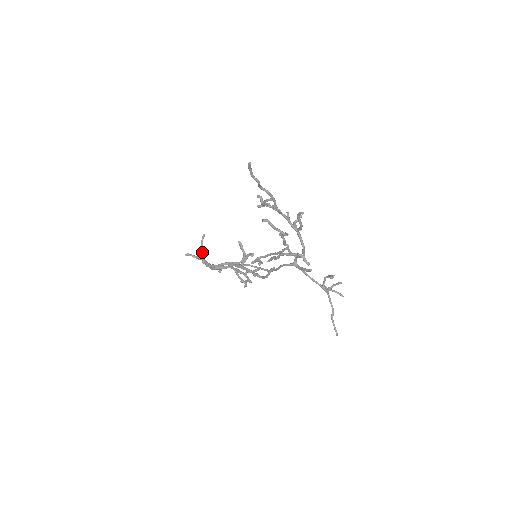
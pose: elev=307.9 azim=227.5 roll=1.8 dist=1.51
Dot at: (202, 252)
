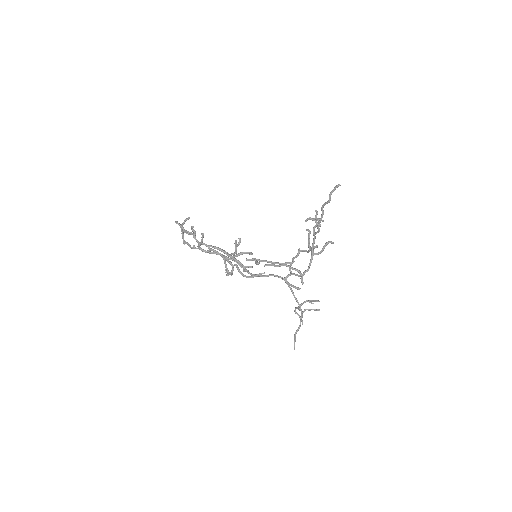
Dot at: occluded
